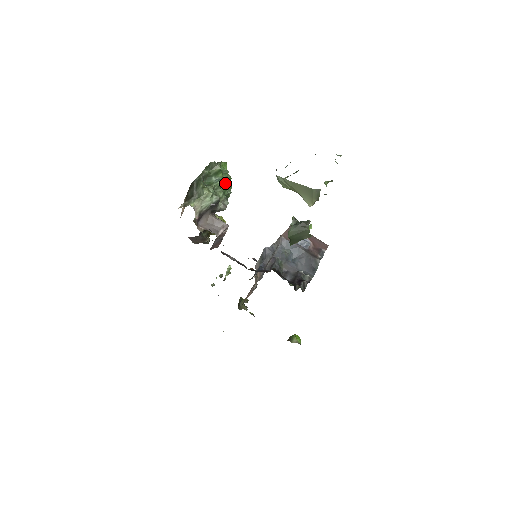
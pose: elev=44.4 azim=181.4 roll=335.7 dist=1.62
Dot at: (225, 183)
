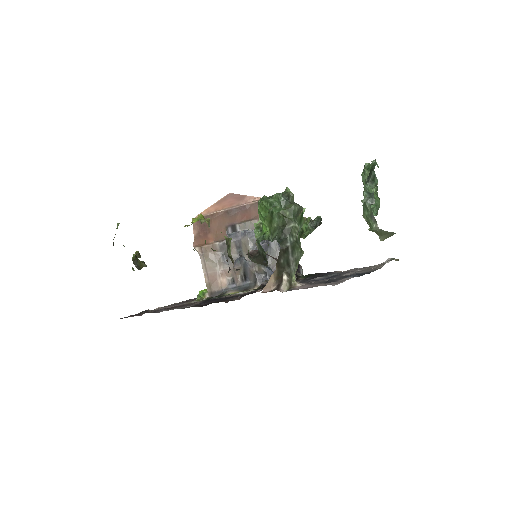
Dot at: occluded
